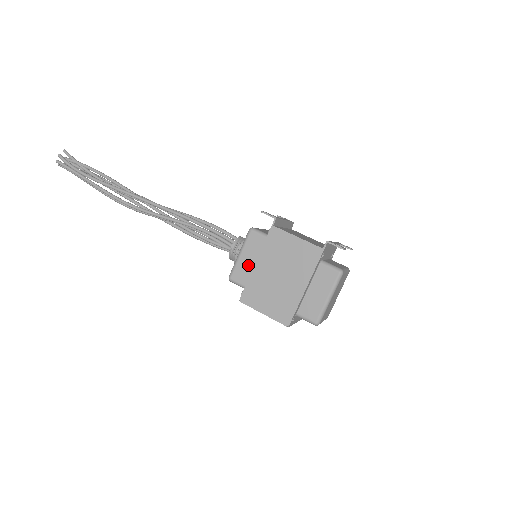
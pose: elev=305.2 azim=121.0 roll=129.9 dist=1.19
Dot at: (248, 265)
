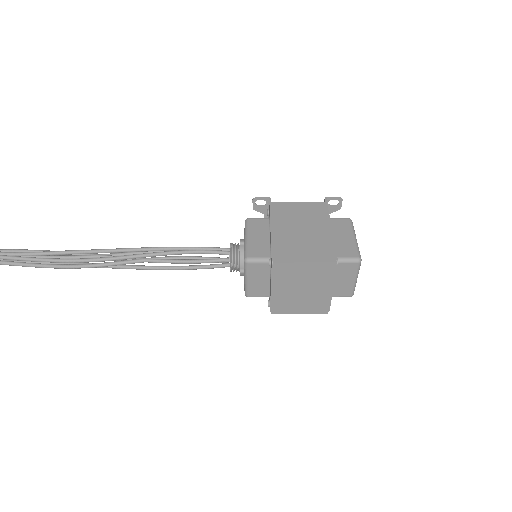
Dot at: (261, 241)
